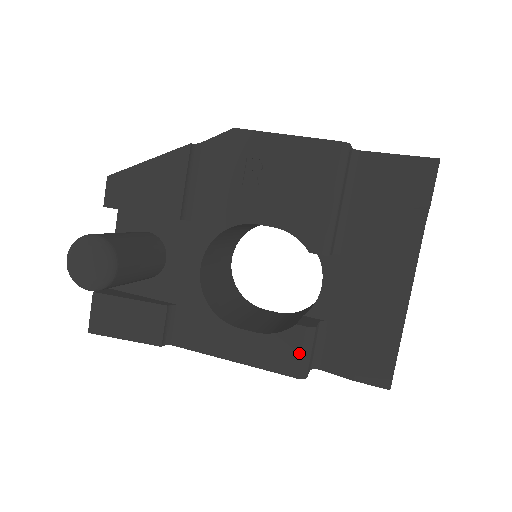
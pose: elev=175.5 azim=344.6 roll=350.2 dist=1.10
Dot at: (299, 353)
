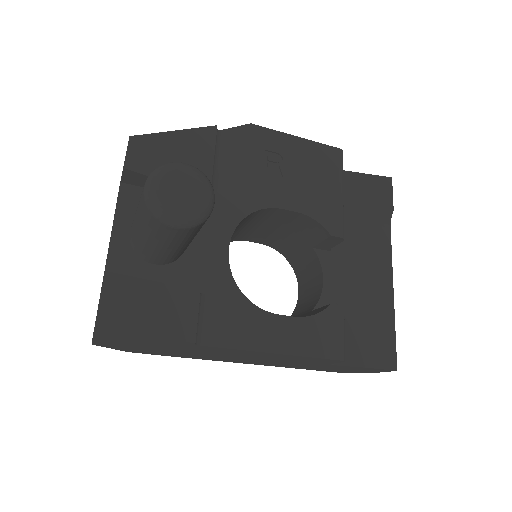
Dot at: (338, 333)
